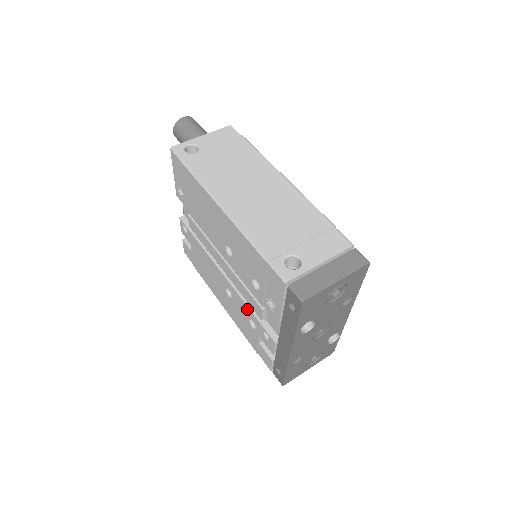
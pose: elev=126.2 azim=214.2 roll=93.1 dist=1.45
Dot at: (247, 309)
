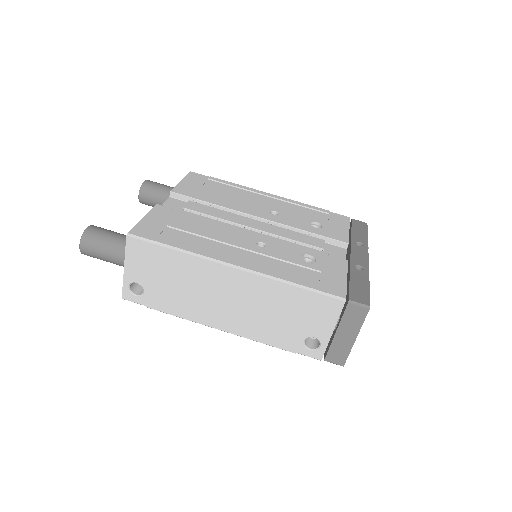
Dot at: occluded
